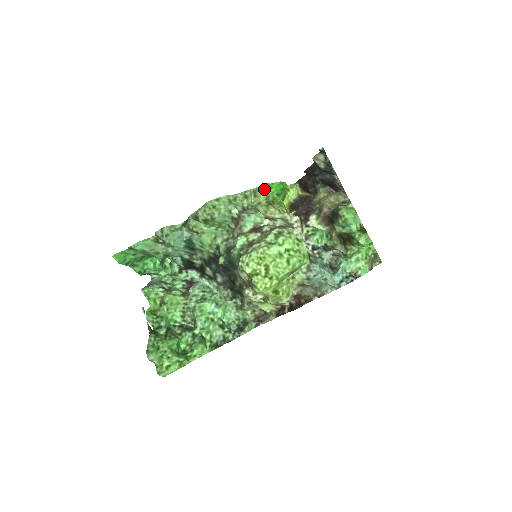
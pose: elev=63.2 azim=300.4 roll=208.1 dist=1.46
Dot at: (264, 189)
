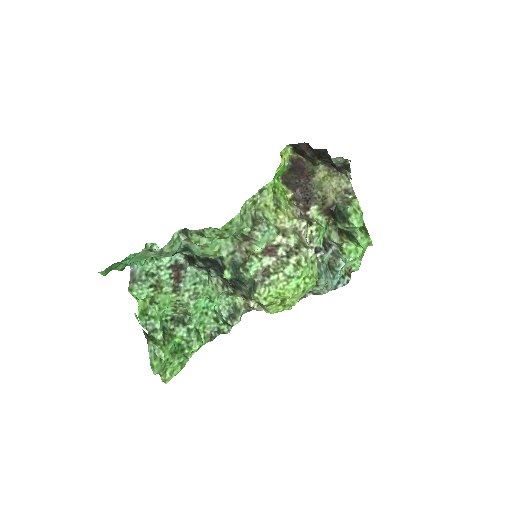
Dot at: (271, 186)
